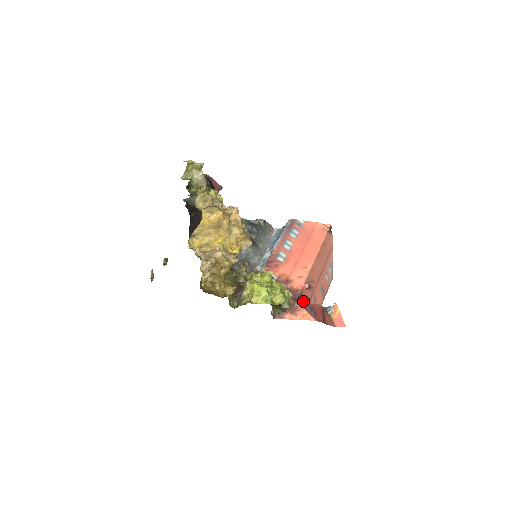
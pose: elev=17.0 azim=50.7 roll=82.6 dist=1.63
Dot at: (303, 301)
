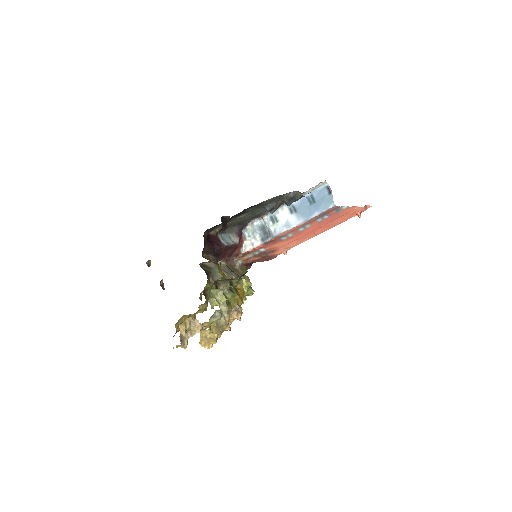
Dot at: occluded
